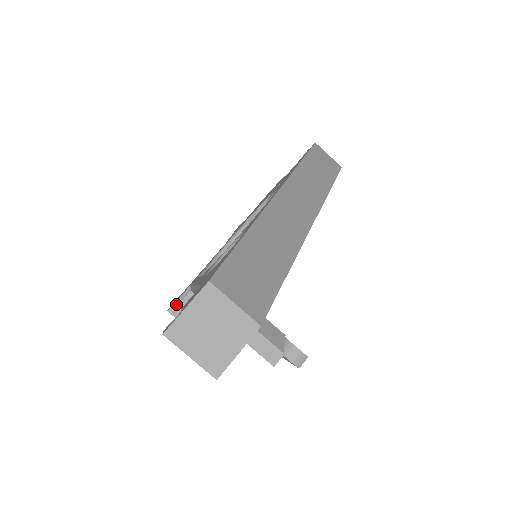
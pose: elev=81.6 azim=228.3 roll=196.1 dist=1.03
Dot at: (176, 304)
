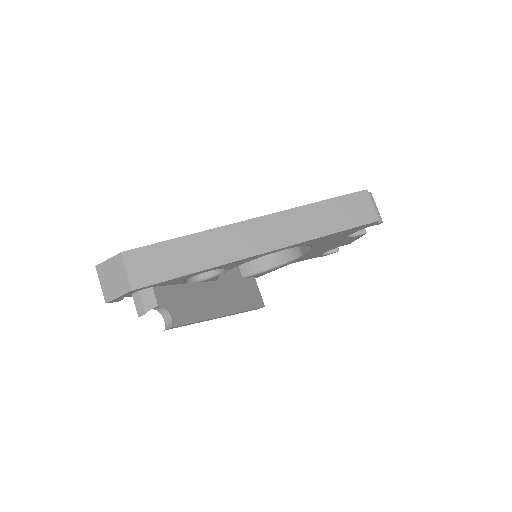
Dot at: occluded
